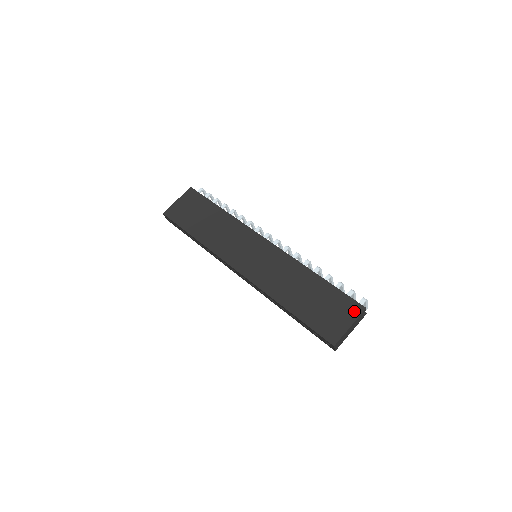
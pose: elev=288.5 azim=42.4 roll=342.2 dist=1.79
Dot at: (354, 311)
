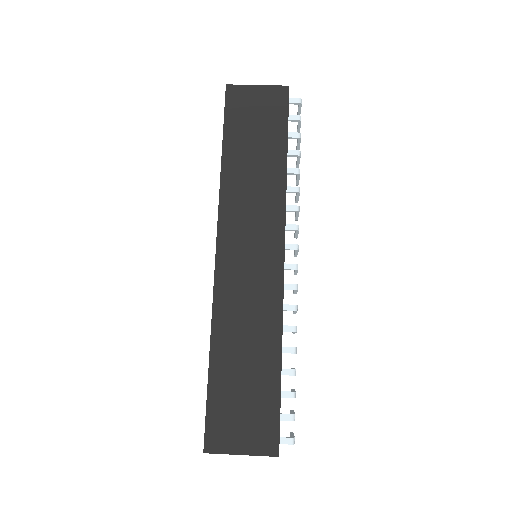
Dot at: (264, 444)
